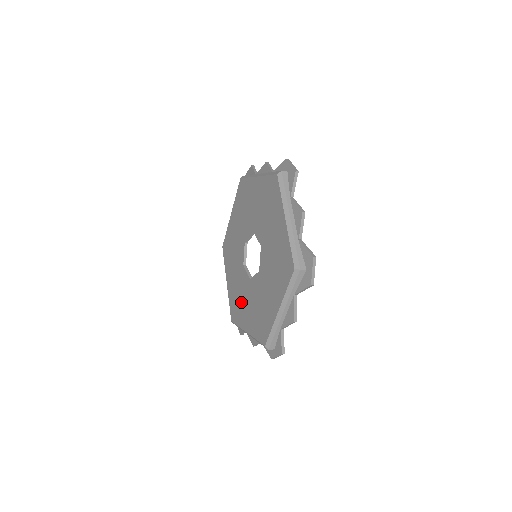
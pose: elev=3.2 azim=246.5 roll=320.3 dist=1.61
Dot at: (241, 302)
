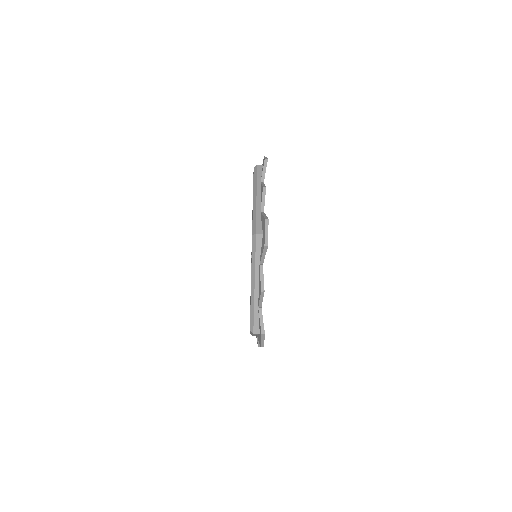
Dot at: occluded
